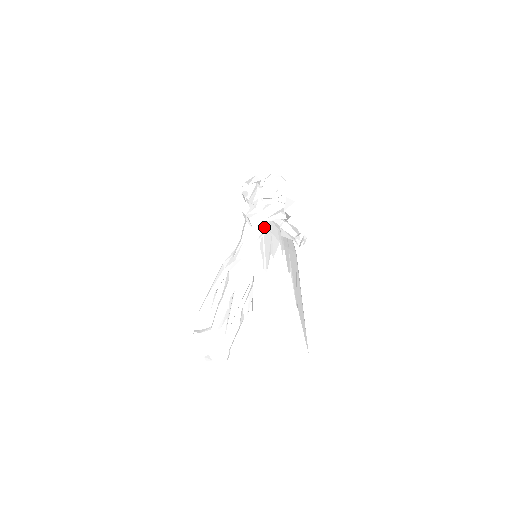
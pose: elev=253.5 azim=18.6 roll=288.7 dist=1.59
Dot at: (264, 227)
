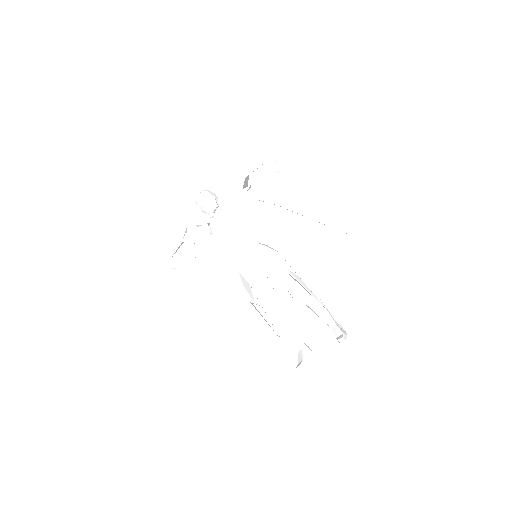
Dot at: (240, 222)
